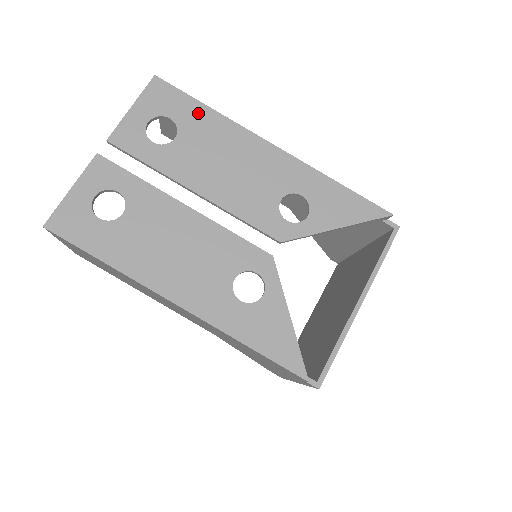
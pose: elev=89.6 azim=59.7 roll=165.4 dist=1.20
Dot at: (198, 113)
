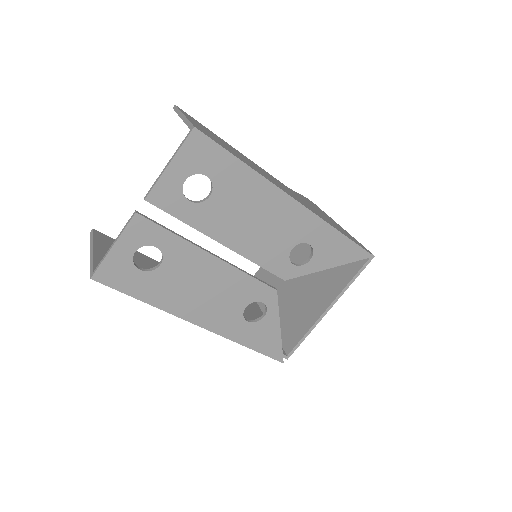
Dot at: (234, 170)
